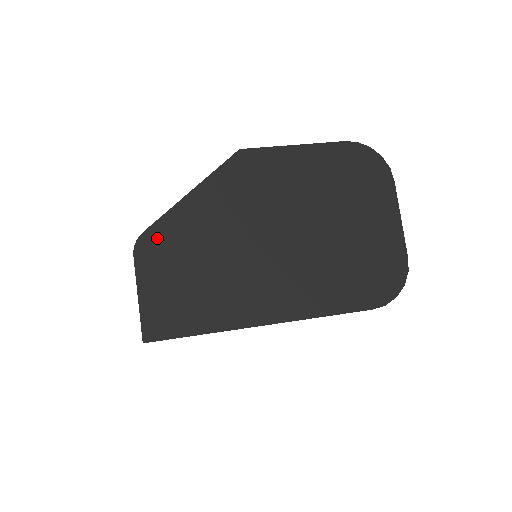
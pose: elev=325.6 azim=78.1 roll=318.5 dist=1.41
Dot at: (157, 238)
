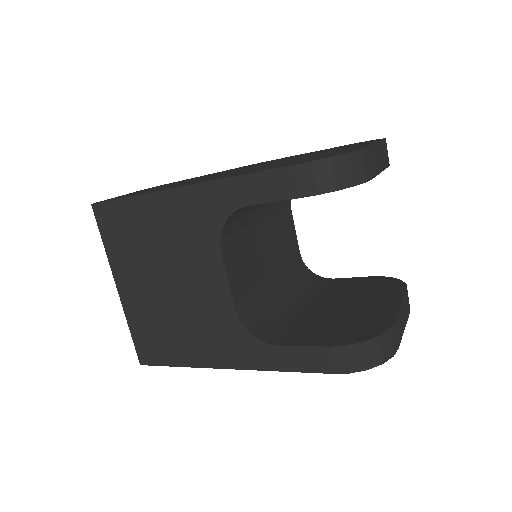
Dot at: occluded
